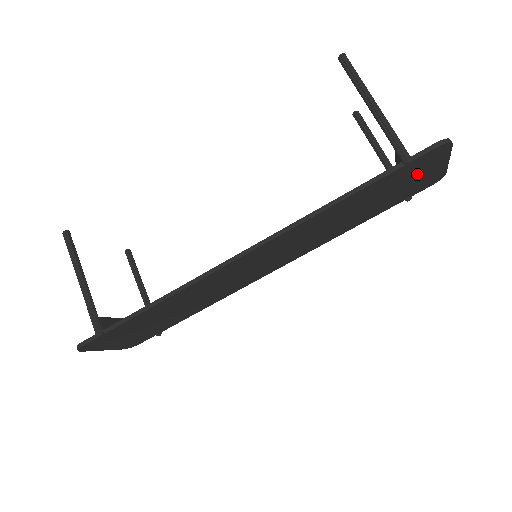
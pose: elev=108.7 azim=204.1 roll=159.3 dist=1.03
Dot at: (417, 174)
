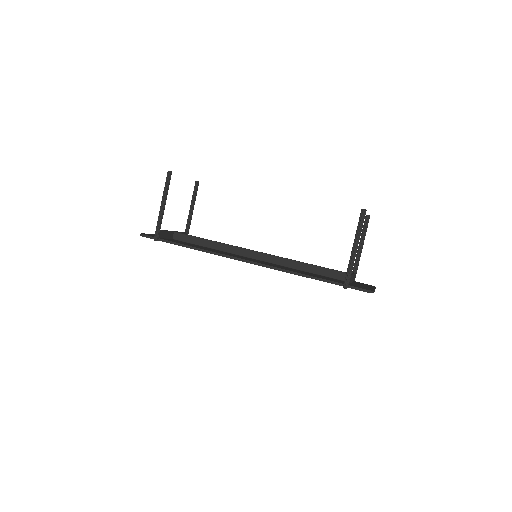
Dot at: occluded
